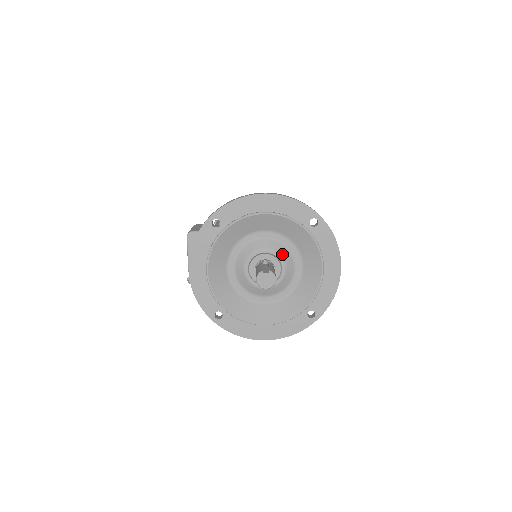
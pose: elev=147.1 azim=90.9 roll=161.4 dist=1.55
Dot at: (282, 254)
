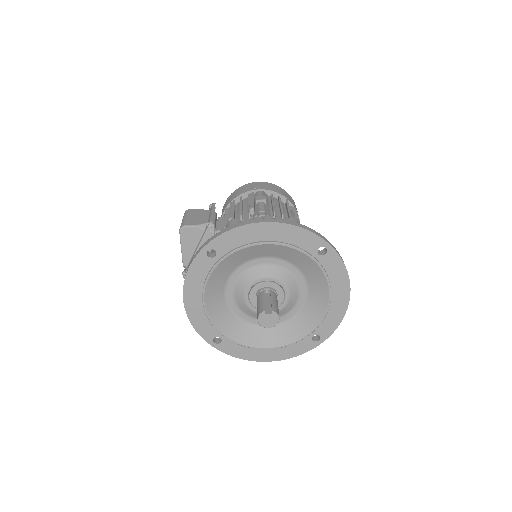
Dot at: (286, 281)
